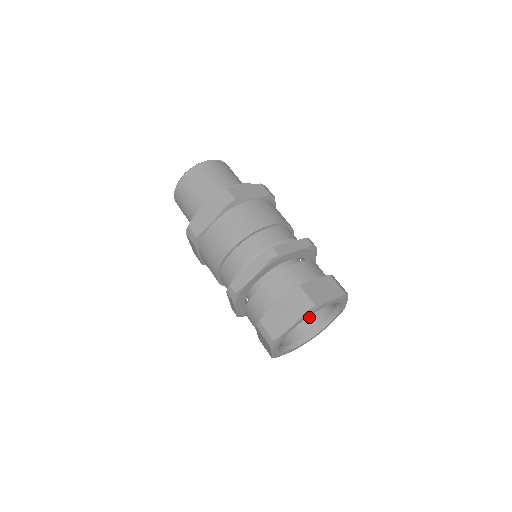
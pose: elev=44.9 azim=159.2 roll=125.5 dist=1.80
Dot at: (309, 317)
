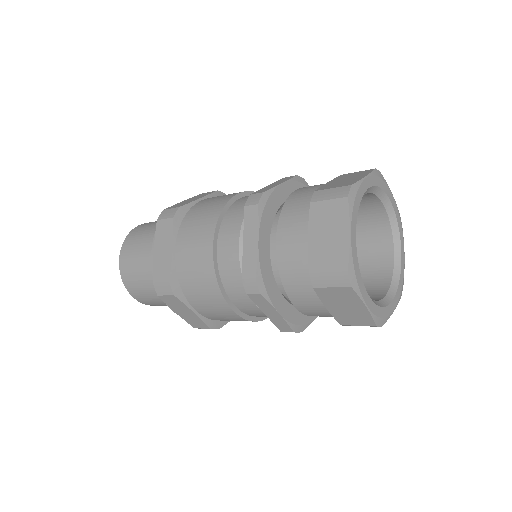
Dot at: (374, 261)
